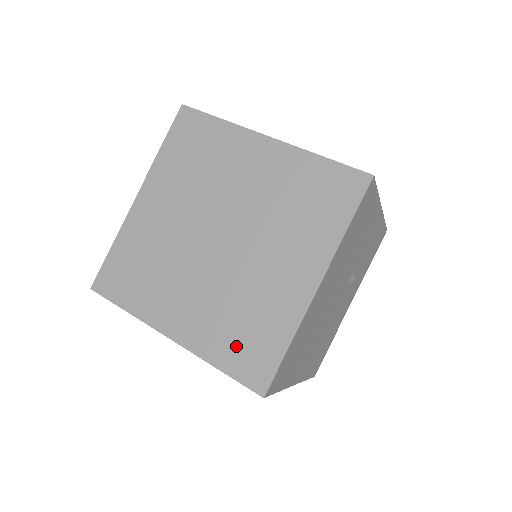
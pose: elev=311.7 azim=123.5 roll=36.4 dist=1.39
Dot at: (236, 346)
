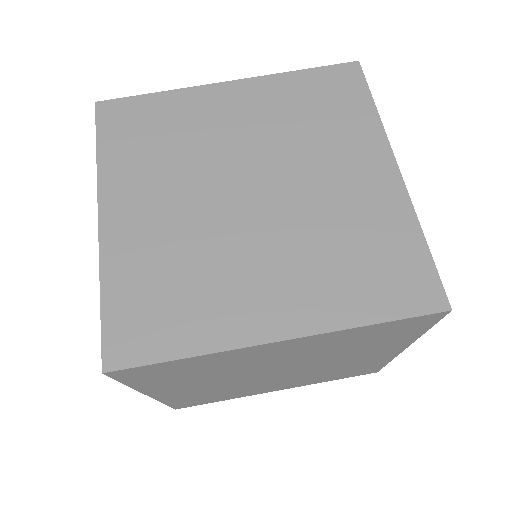
Dot at: (371, 283)
